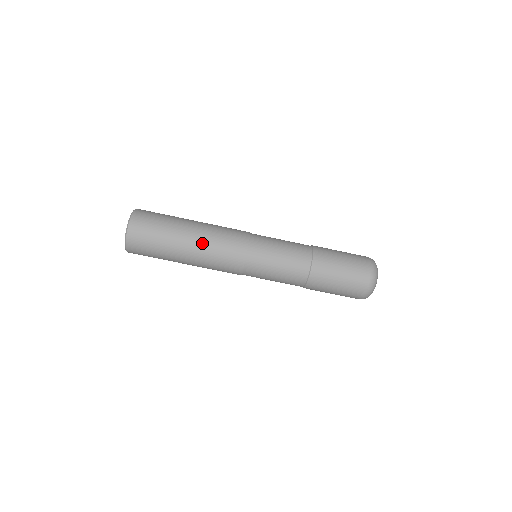
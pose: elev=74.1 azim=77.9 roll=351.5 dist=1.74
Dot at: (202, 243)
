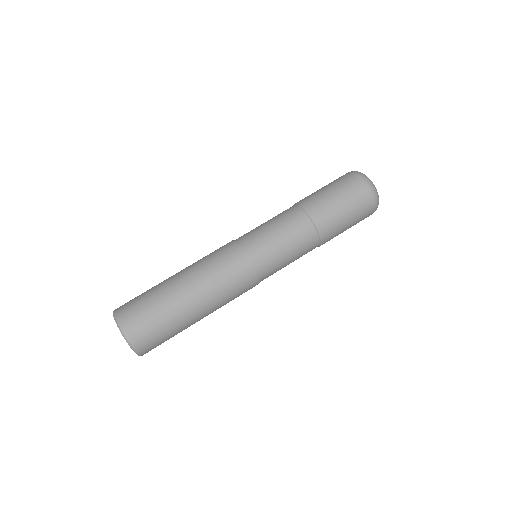
Dot at: (193, 271)
